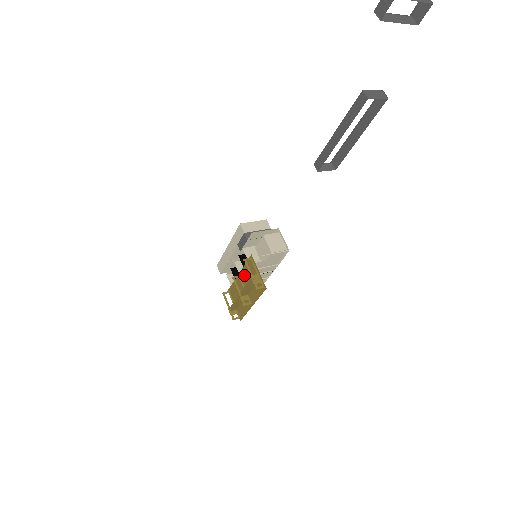
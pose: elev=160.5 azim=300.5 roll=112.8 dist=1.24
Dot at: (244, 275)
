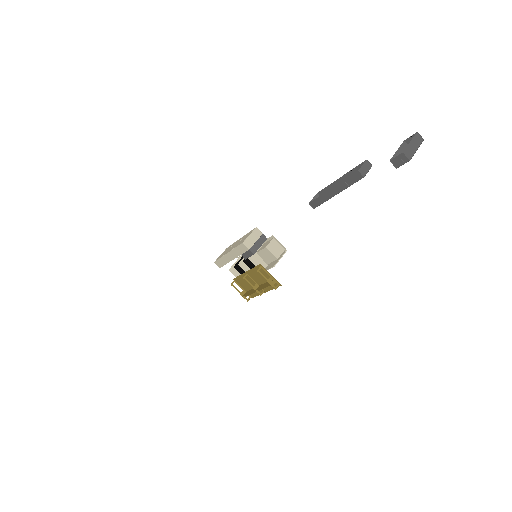
Dot at: (253, 274)
